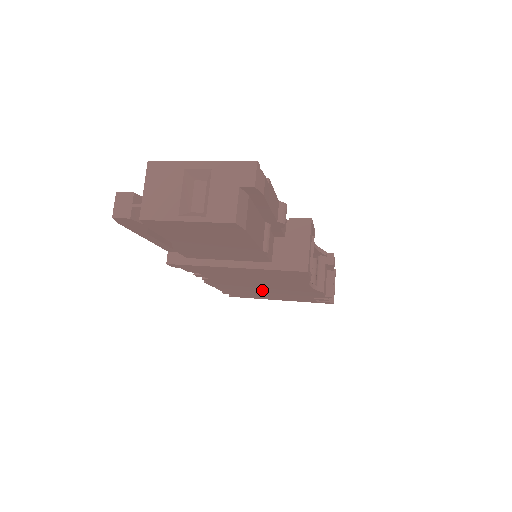
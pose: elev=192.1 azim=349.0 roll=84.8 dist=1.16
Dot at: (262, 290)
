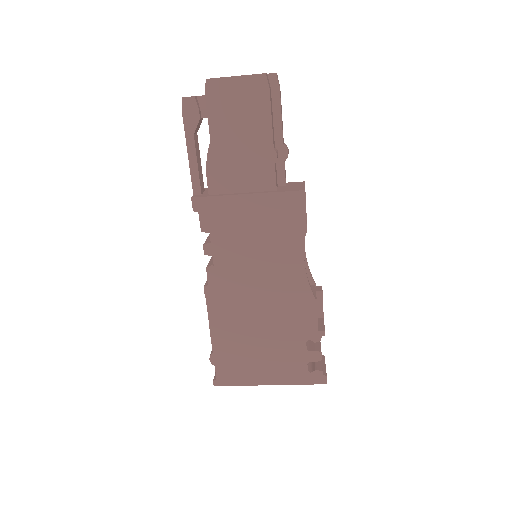
Dot at: (256, 315)
